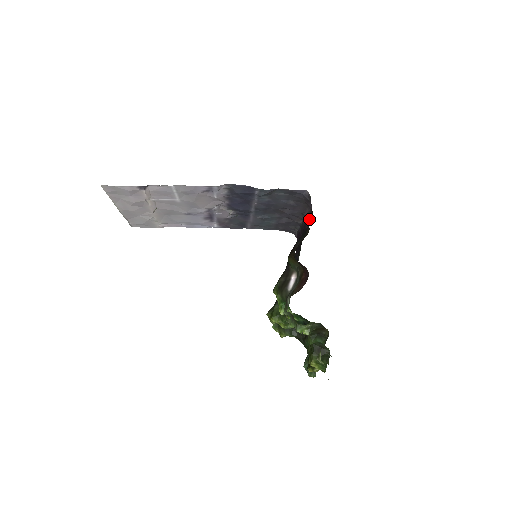
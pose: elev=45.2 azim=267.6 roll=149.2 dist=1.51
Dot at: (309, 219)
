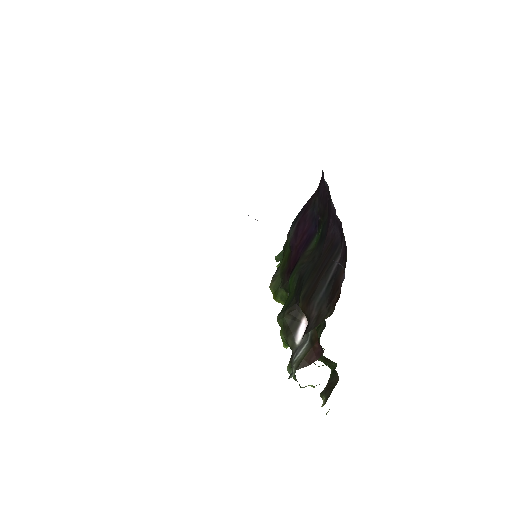
Dot at: (341, 231)
